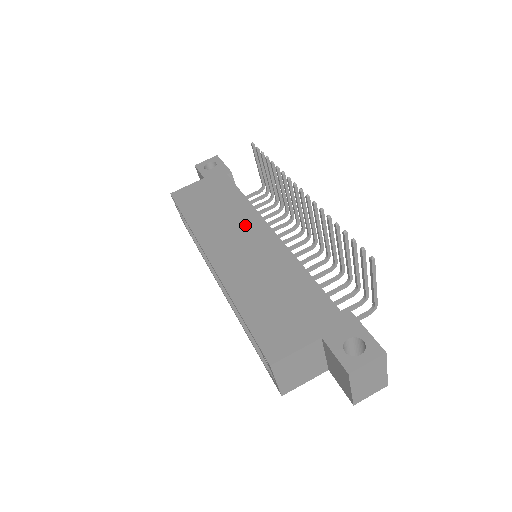
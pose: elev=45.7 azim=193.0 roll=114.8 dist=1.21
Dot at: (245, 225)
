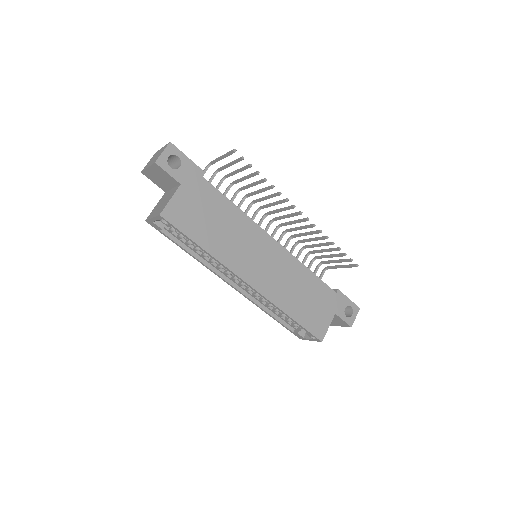
Dot at: (255, 241)
